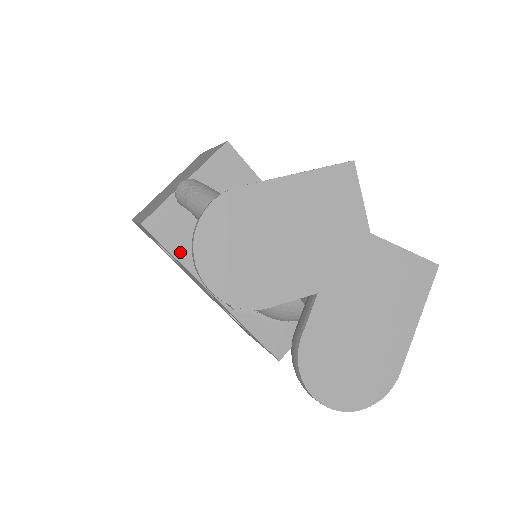
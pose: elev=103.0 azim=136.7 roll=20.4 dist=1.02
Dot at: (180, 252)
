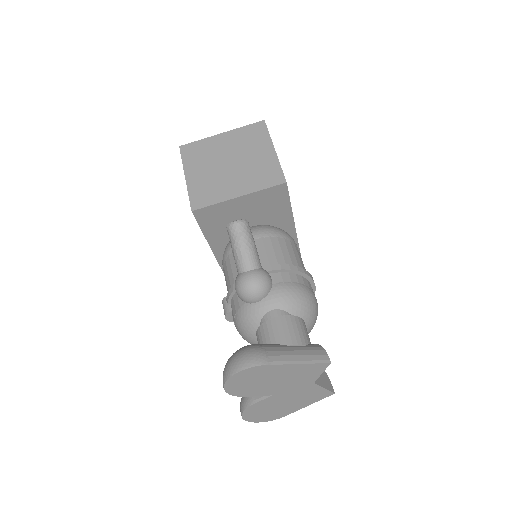
Dot at: (208, 231)
